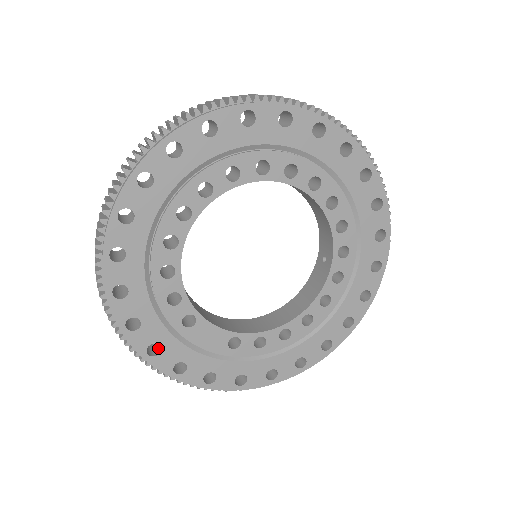
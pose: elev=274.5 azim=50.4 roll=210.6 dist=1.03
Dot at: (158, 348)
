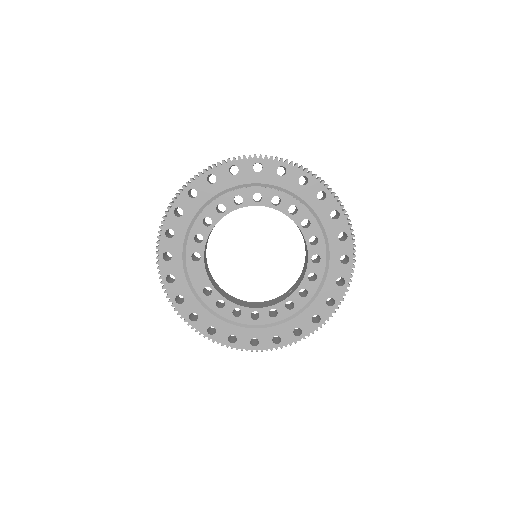
Dot at: (169, 259)
